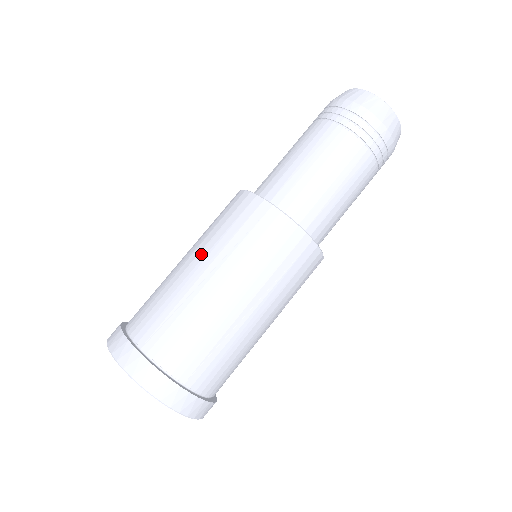
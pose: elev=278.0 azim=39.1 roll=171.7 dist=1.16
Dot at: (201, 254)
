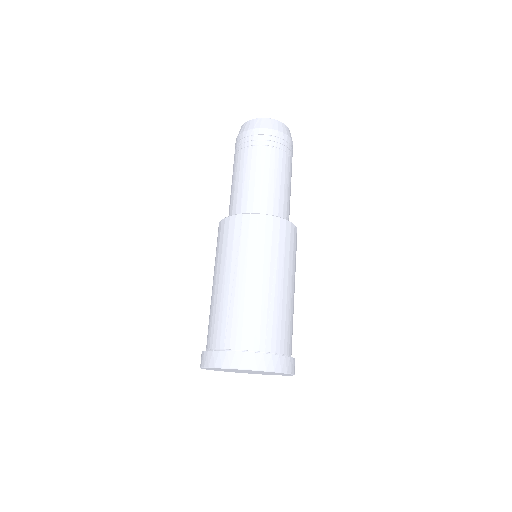
Dot at: (221, 272)
